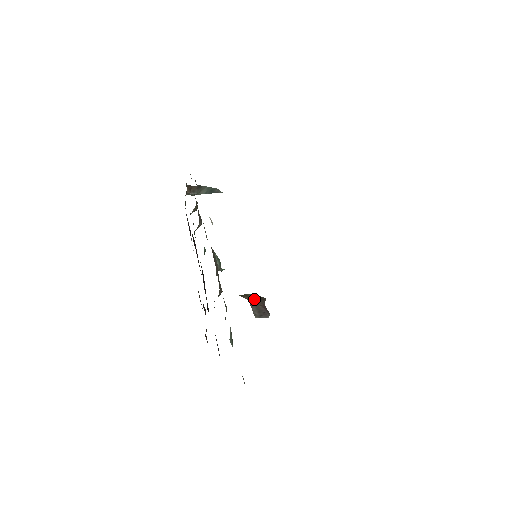
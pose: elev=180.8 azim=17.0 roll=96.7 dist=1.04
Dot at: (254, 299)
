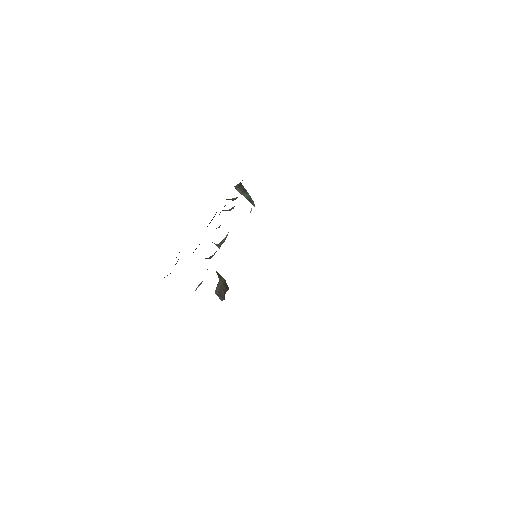
Dot at: (223, 282)
